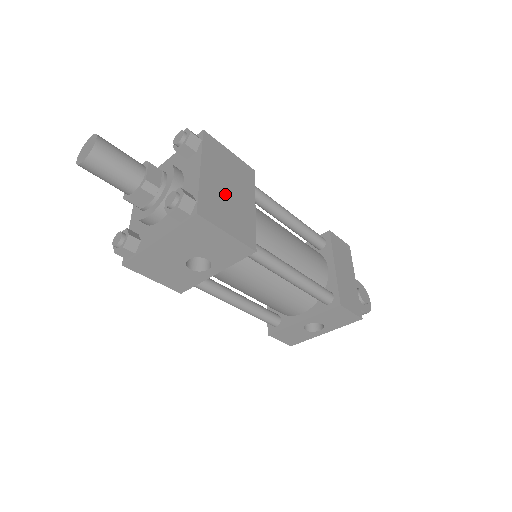
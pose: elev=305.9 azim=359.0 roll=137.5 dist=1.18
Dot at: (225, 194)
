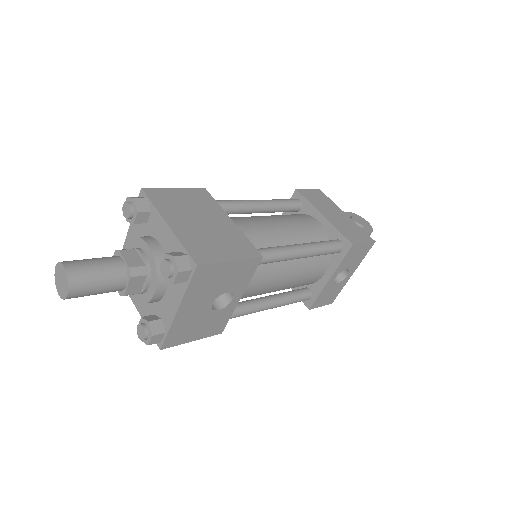
Dot at: (202, 229)
